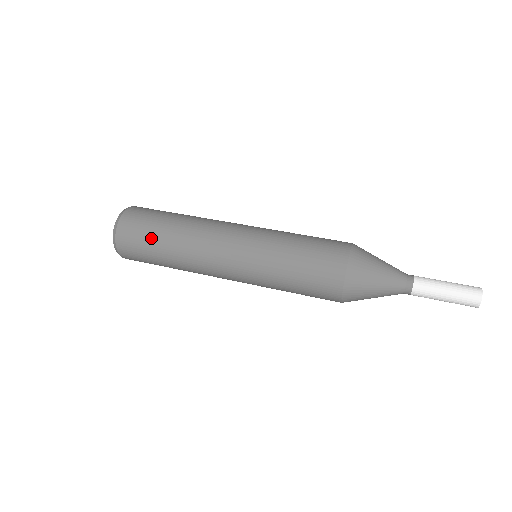
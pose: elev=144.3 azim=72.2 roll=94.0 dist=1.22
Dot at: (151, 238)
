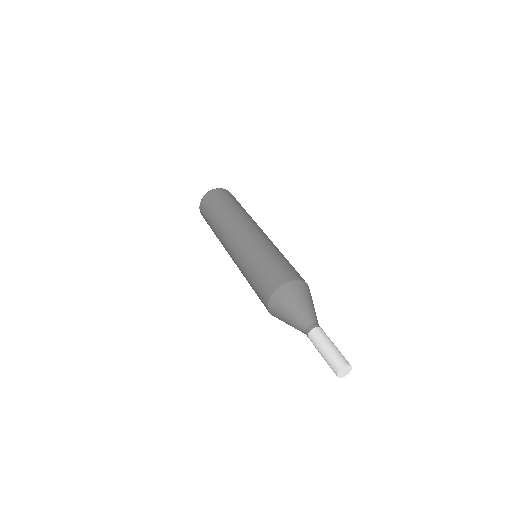
Dot at: (216, 206)
